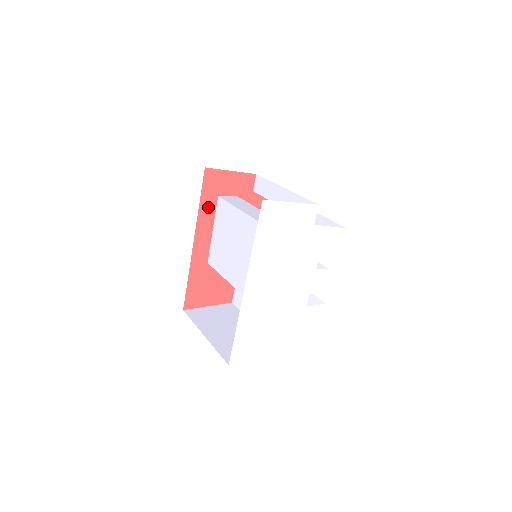
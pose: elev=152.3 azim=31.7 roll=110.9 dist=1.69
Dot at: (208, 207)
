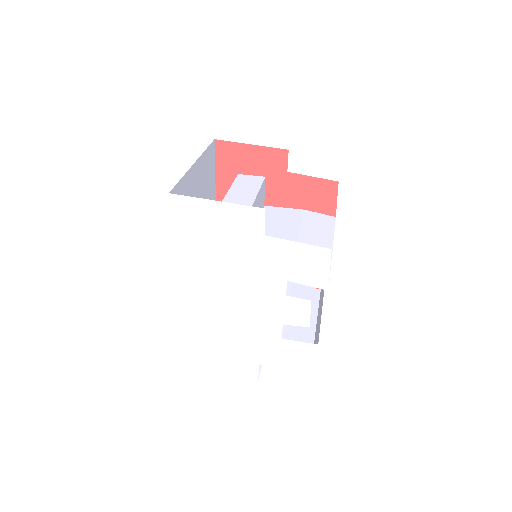
Dot at: (228, 186)
